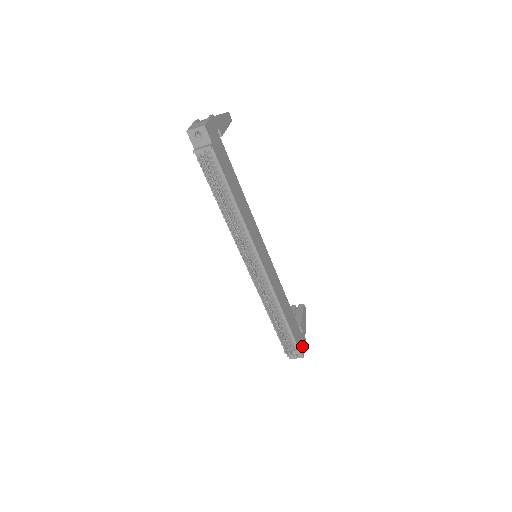
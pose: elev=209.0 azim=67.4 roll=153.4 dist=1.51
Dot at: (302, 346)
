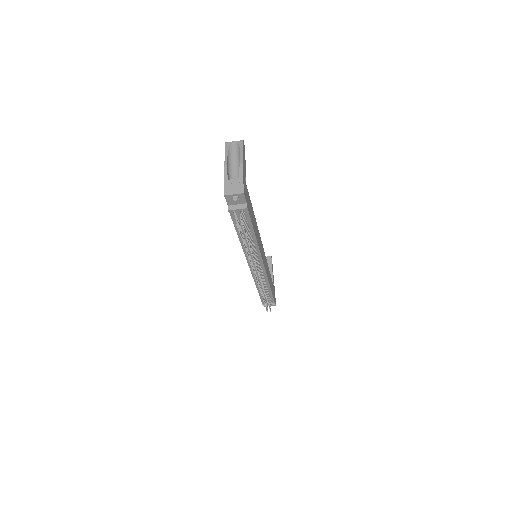
Dot at: occluded
